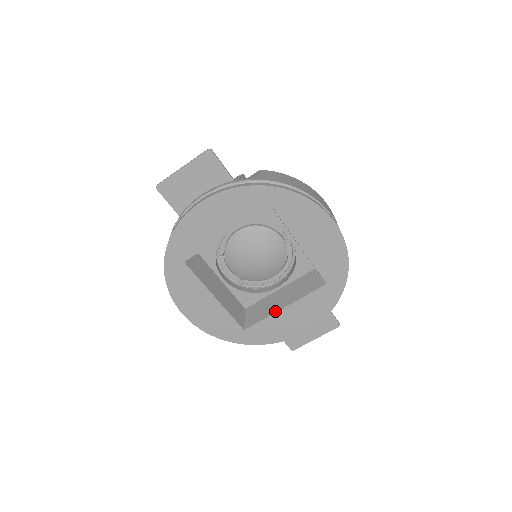
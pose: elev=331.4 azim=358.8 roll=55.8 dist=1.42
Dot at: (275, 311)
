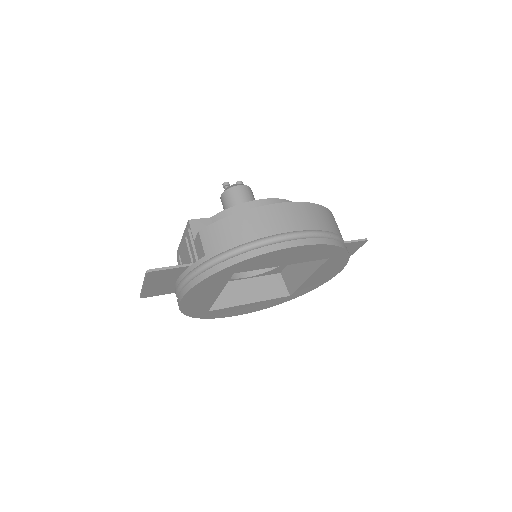
Dot at: (303, 281)
